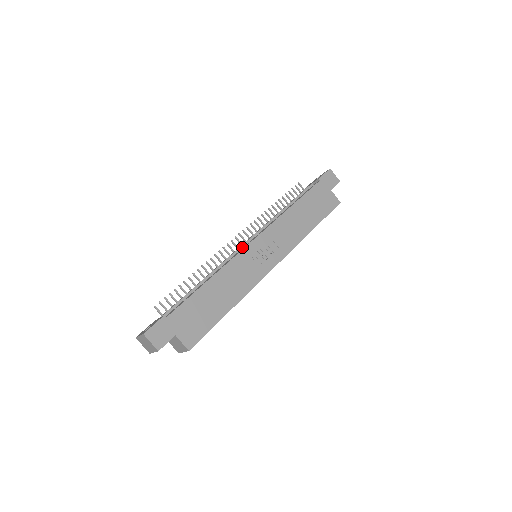
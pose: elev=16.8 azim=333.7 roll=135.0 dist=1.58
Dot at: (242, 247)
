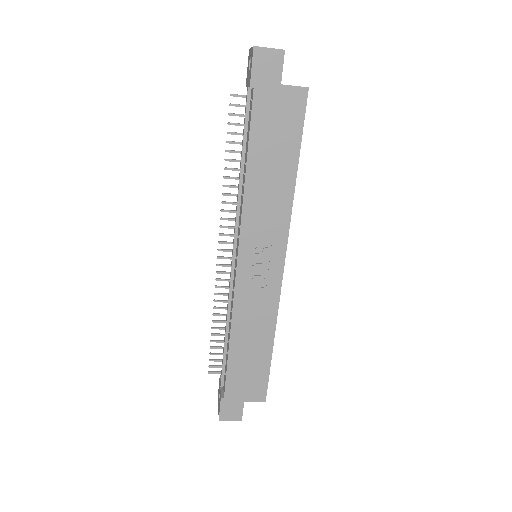
Dot at: (233, 266)
